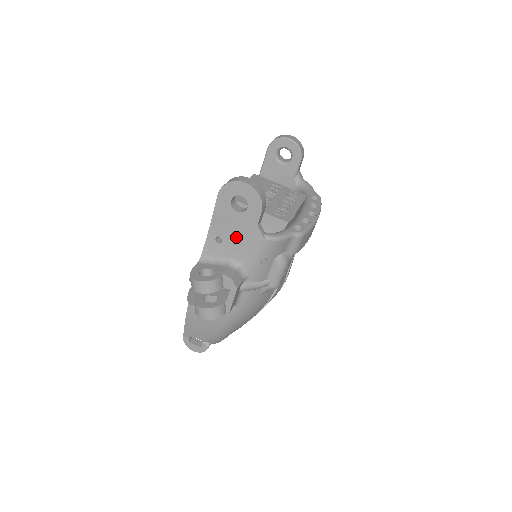
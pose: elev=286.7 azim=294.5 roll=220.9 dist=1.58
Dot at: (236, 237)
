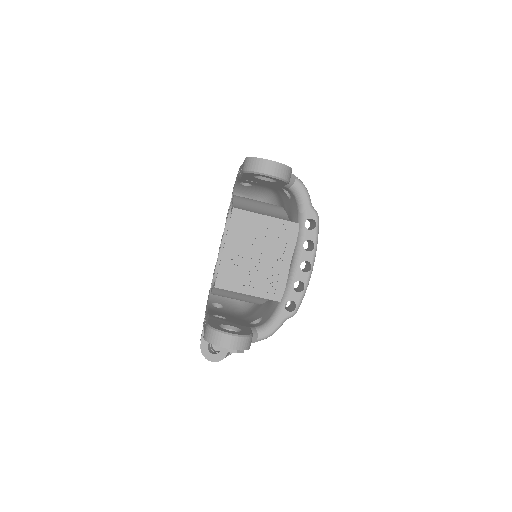
Dot at: occluded
